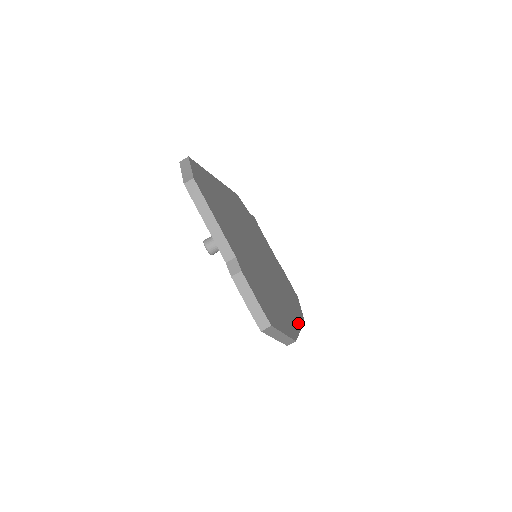
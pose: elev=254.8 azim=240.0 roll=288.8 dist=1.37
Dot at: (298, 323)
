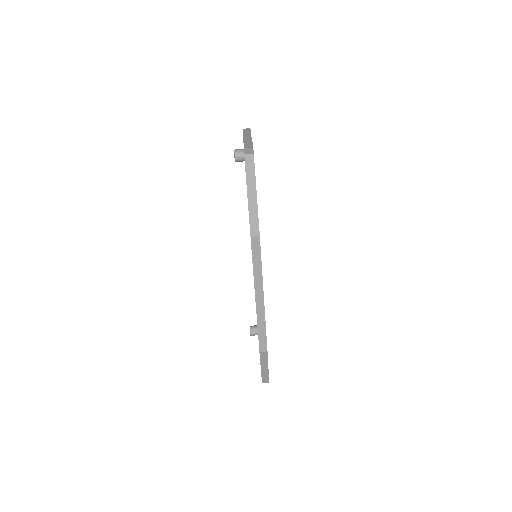
Dot at: occluded
